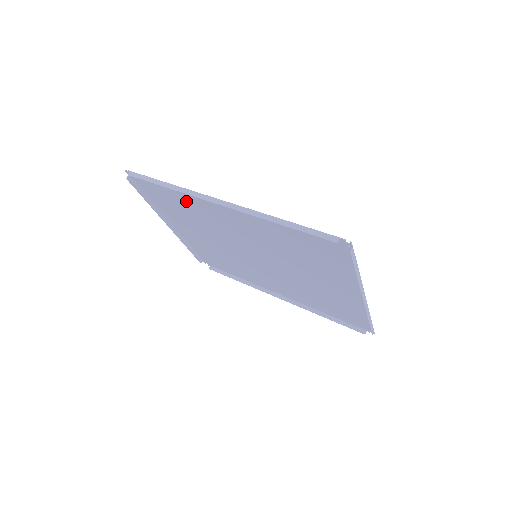
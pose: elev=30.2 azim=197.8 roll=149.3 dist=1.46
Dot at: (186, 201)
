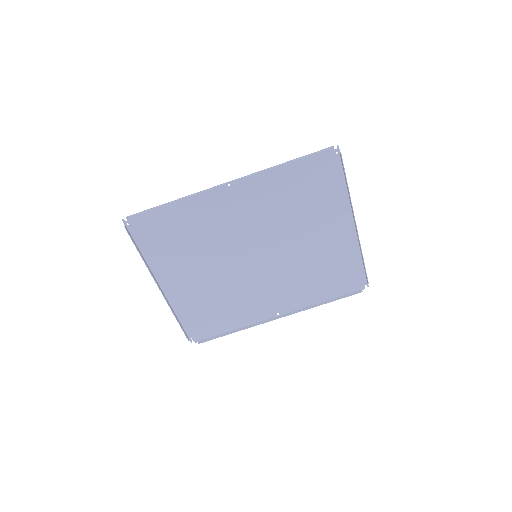
Dot at: (189, 218)
